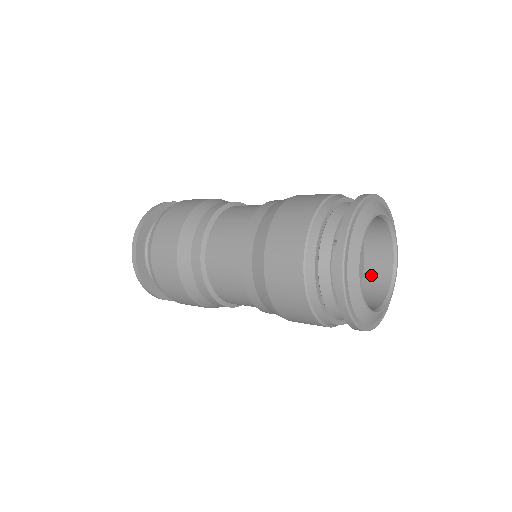
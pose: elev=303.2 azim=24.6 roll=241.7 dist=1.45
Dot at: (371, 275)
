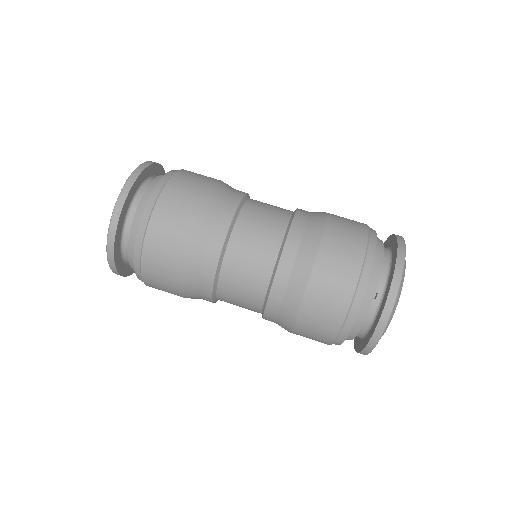
Dot at: occluded
